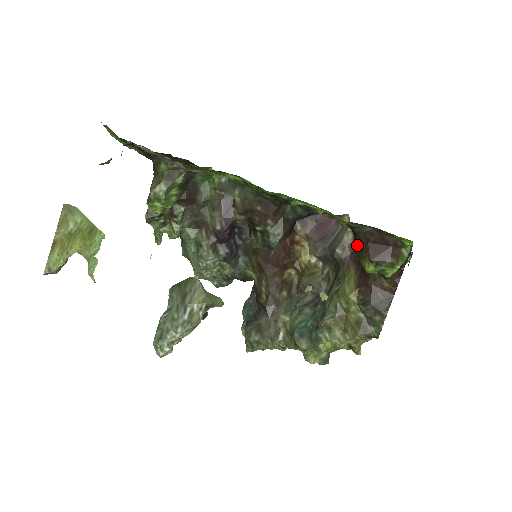
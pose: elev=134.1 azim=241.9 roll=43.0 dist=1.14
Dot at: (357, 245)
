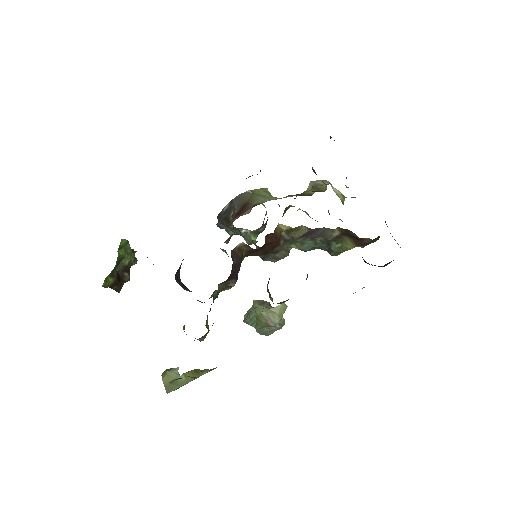
Dot at: occluded
